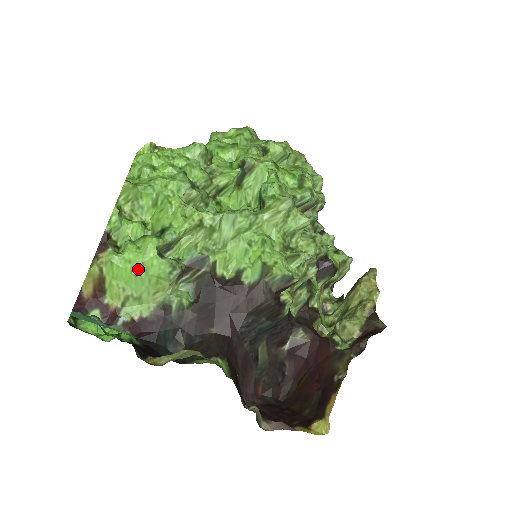
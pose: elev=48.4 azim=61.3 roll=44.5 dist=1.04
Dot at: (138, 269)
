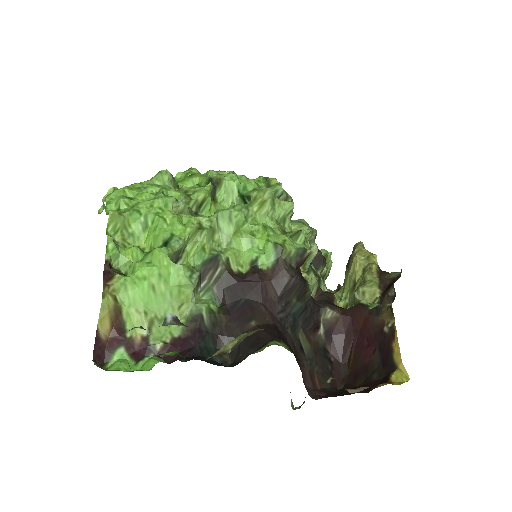
Dot at: (156, 283)
